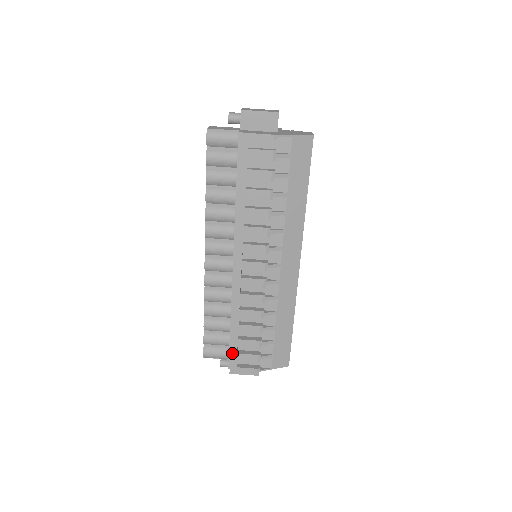
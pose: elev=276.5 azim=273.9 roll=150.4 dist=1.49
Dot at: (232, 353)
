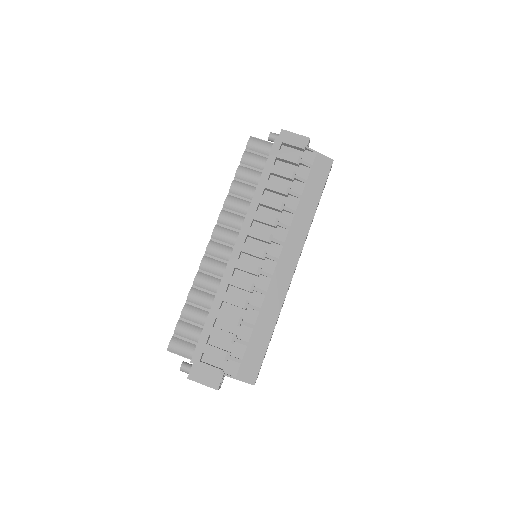
Dot at: (201, 343)
